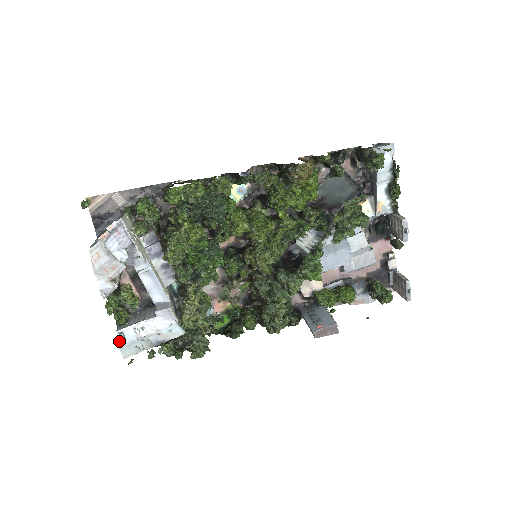
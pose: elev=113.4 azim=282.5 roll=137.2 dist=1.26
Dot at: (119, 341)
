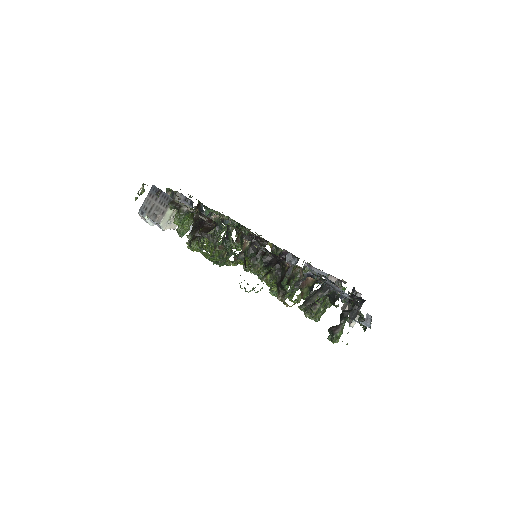
Dot at: occluded
